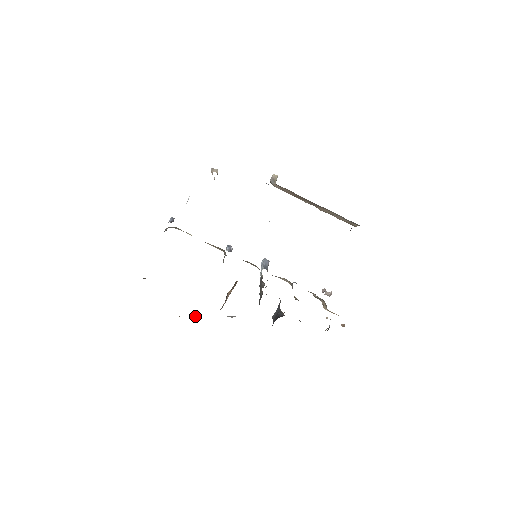
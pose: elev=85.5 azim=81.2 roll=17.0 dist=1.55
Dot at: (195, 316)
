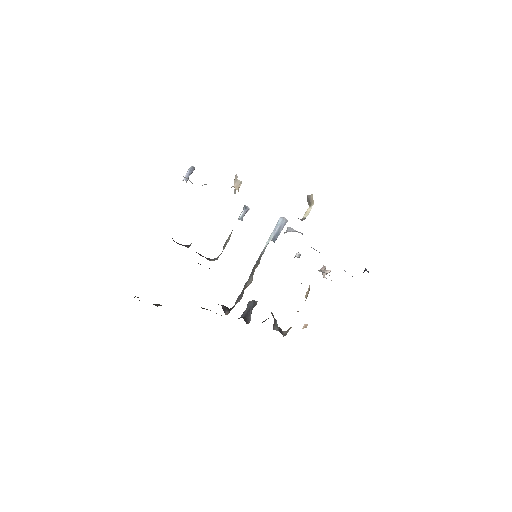
Dot at: occluded
